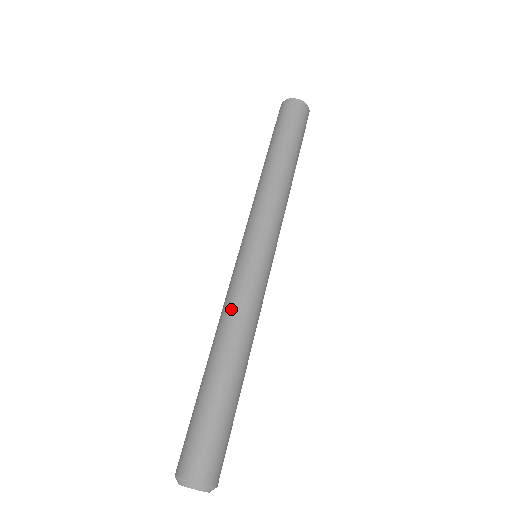
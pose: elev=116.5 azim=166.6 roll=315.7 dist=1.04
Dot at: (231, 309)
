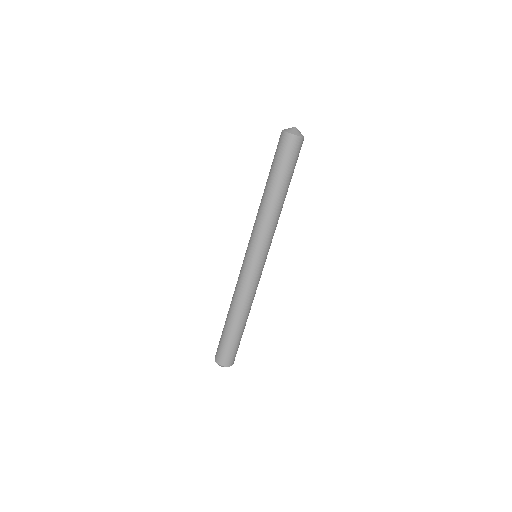
Dot at: (241, 294)
